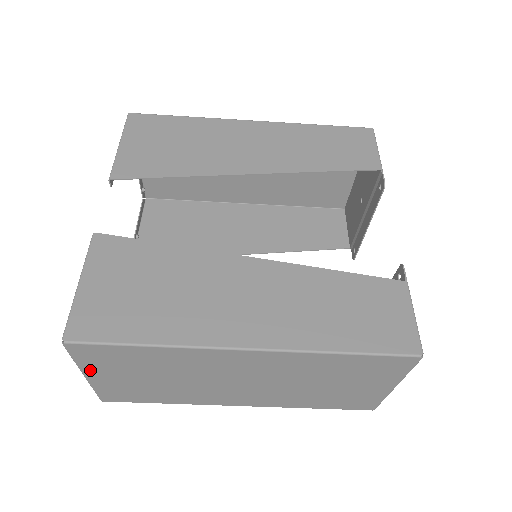
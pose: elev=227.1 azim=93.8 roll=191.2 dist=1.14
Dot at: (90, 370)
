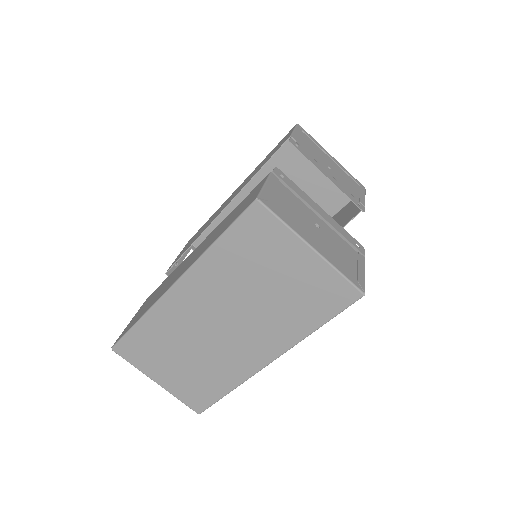
Dot at: (150, 372)
